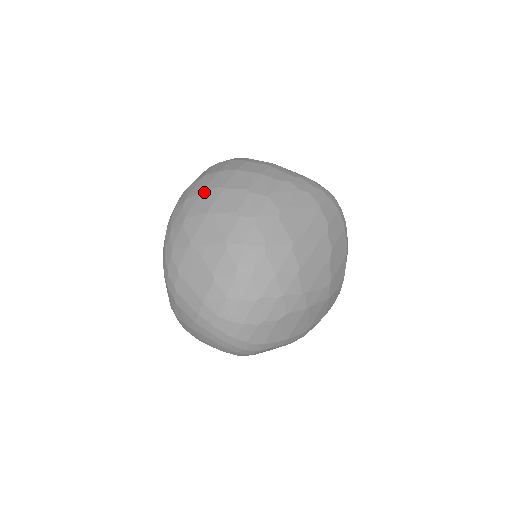
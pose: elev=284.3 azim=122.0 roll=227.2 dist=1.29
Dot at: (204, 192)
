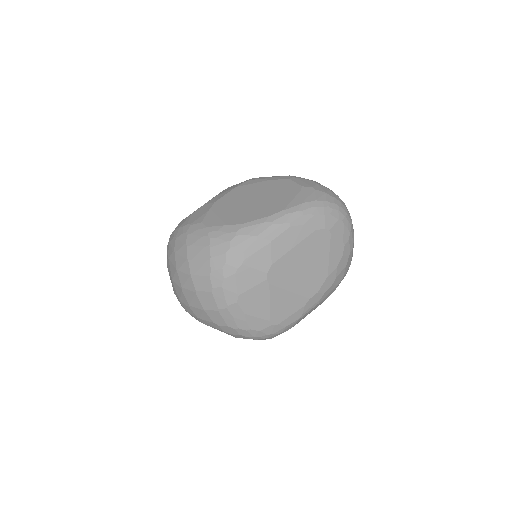
Dot at: (176, 272)
